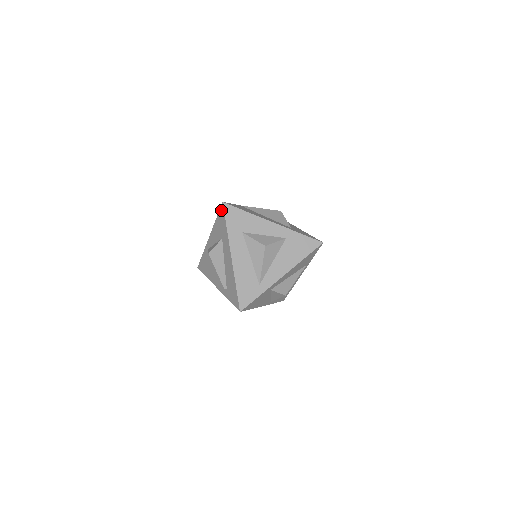
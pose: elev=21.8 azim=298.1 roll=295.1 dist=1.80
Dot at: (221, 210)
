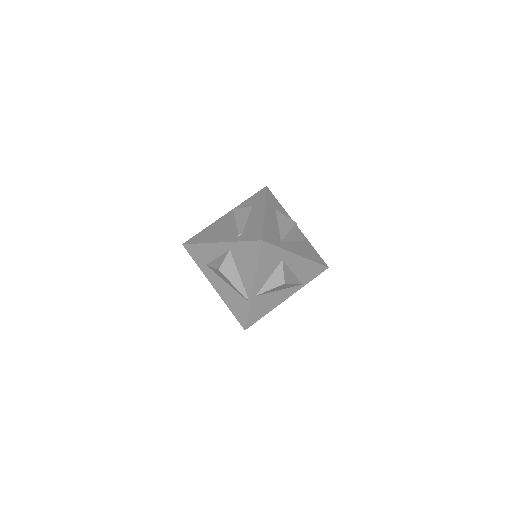
Dot at: (261, 190)
